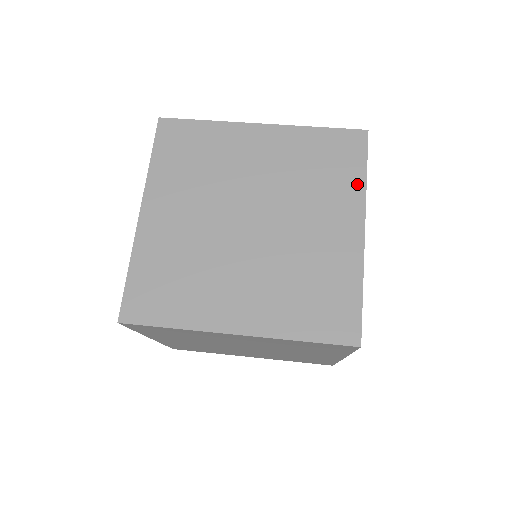
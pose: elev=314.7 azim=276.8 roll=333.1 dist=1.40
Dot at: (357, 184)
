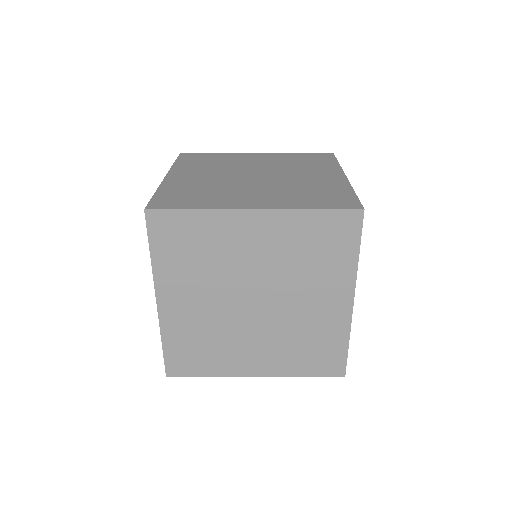
Dot at: (333, 165)
